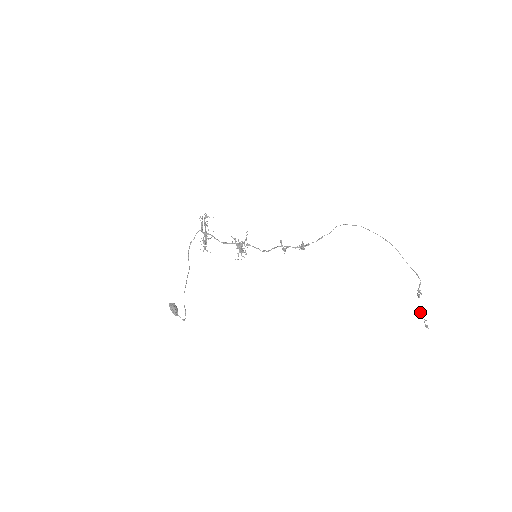
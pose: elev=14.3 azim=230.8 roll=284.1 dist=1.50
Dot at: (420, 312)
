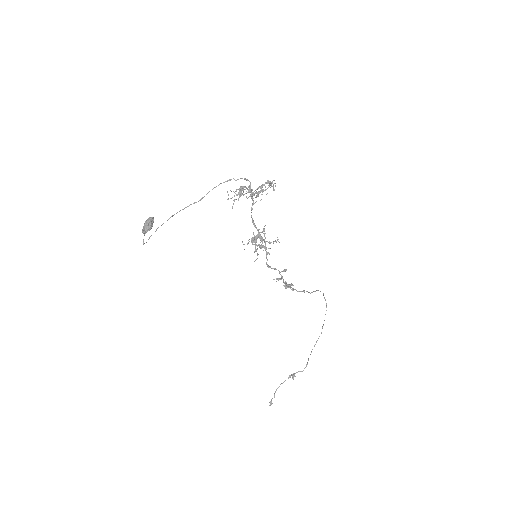
Dot at: occluded
